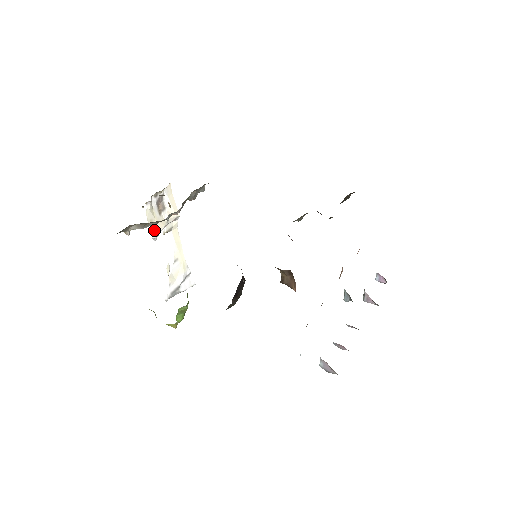
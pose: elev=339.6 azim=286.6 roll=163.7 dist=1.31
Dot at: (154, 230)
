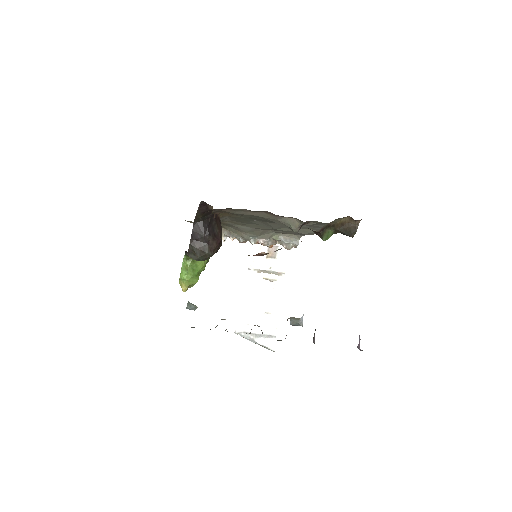
Dot at: (254, 264)
